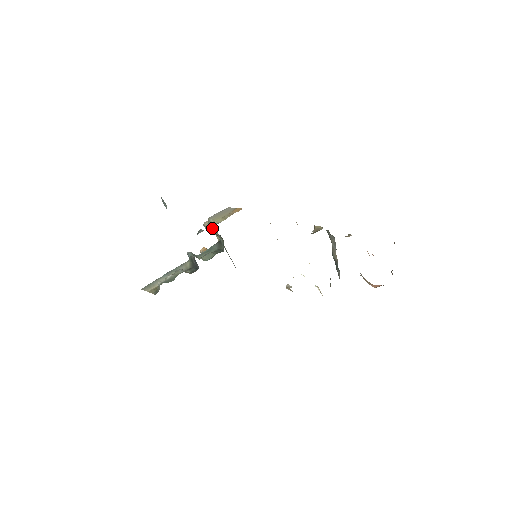
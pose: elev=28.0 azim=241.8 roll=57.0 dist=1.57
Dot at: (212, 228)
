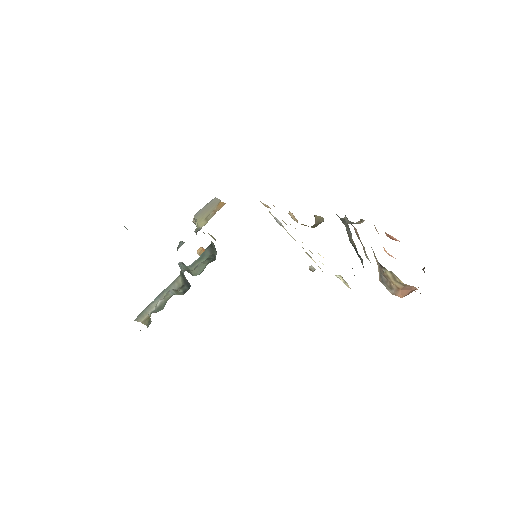
Dot at: (196, 234)
